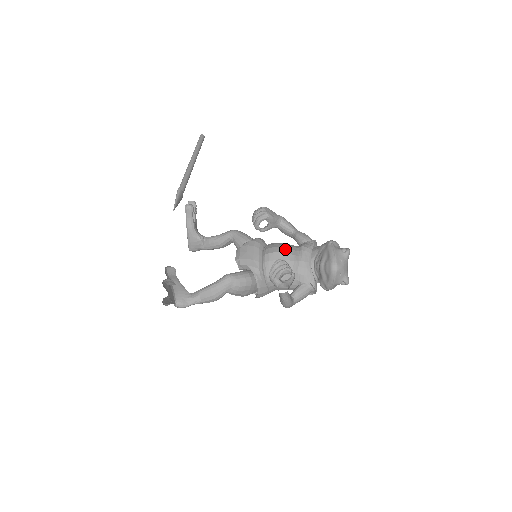
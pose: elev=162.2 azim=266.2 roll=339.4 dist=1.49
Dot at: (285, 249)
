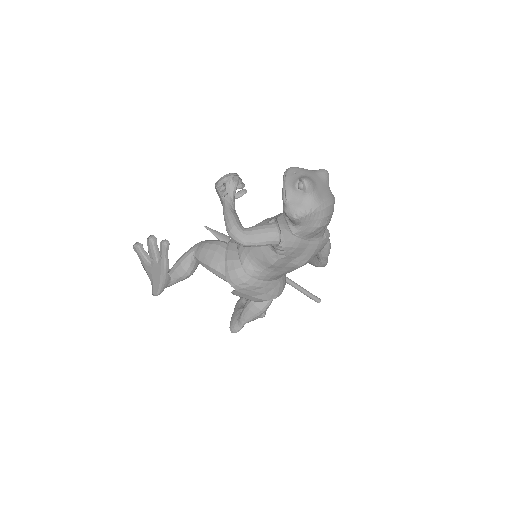
Dot at: occluded
